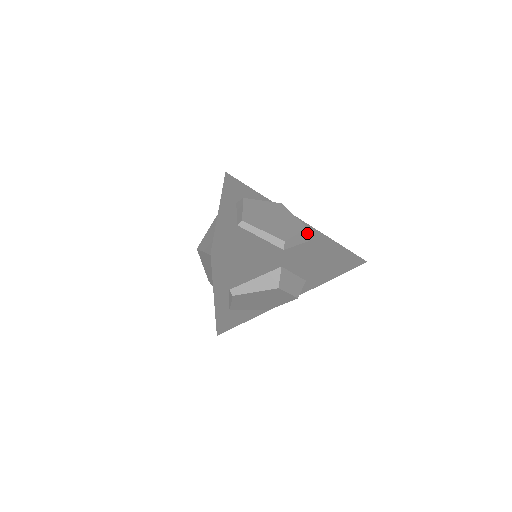
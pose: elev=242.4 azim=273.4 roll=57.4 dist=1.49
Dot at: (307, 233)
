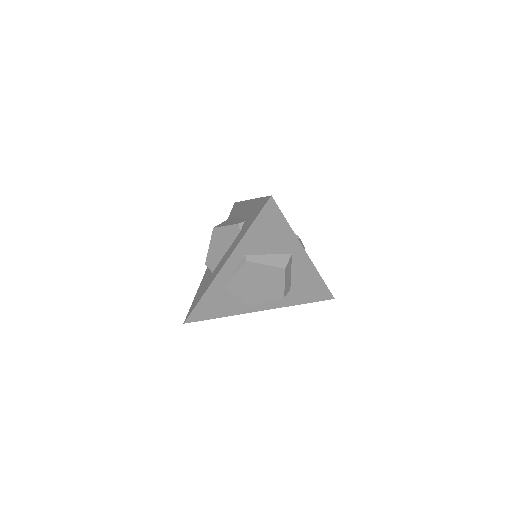
Dot at: occluded
